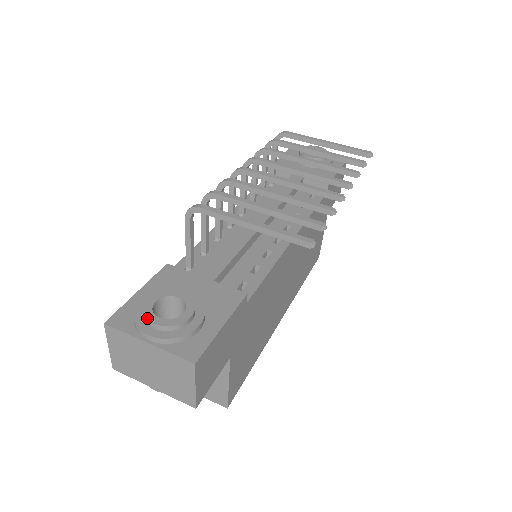
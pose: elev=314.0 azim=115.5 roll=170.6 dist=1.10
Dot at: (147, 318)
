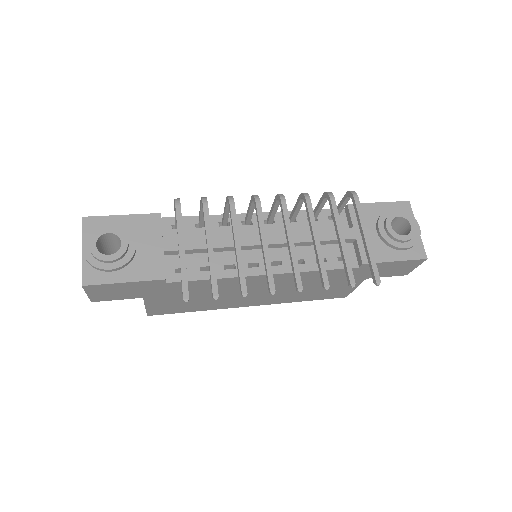
Dot at: (91, 238)
